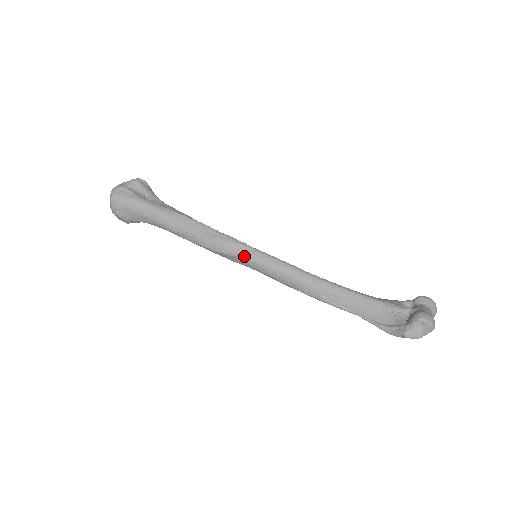
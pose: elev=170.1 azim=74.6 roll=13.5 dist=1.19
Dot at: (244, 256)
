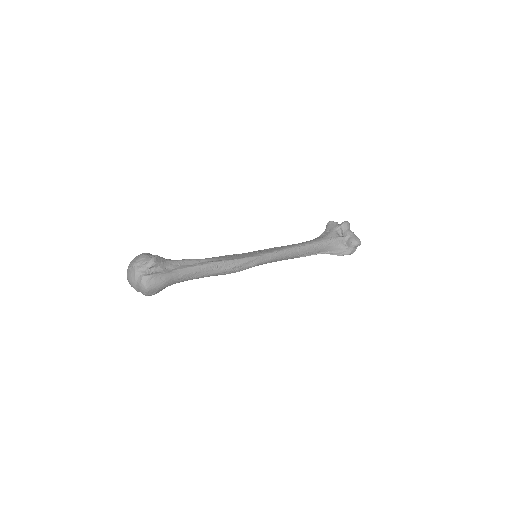
Dot at: (257, 265)
